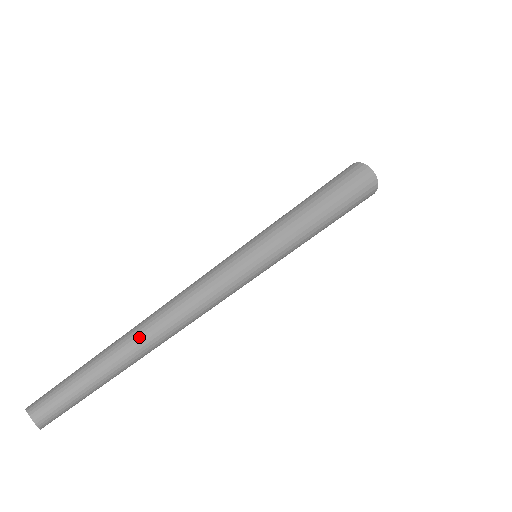
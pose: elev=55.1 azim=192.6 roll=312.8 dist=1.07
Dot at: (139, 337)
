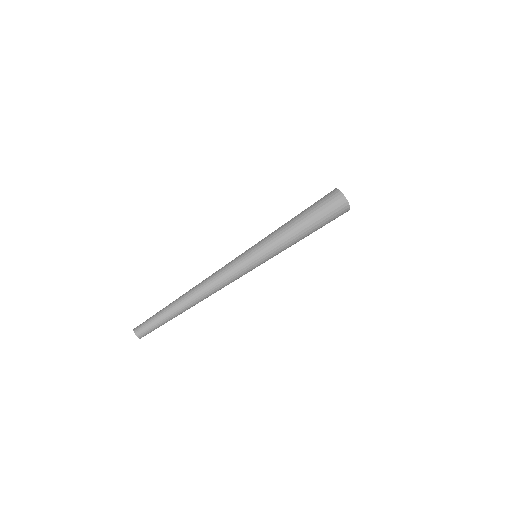
Dot at: (182, 298)
